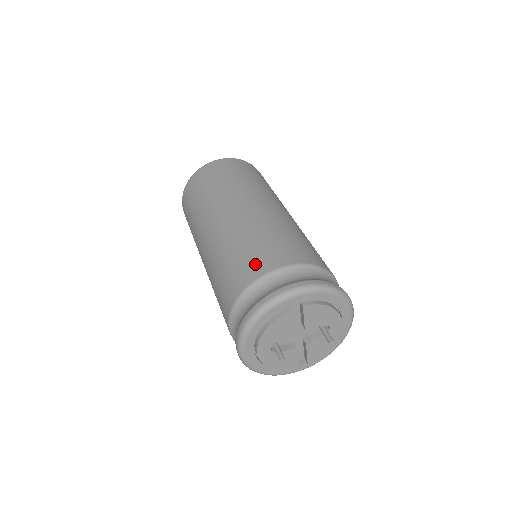
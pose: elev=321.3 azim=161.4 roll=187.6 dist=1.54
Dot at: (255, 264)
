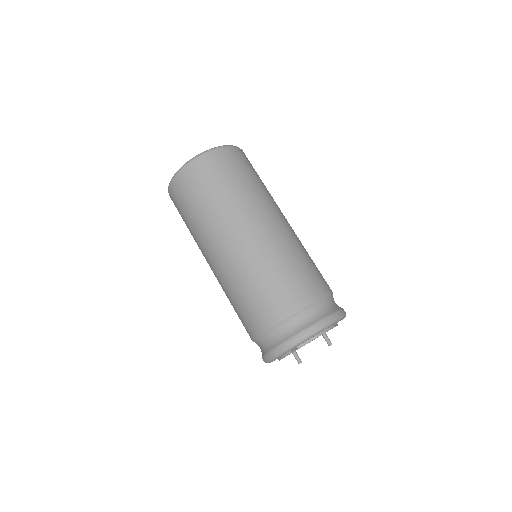
Dot at: (254, 320)
